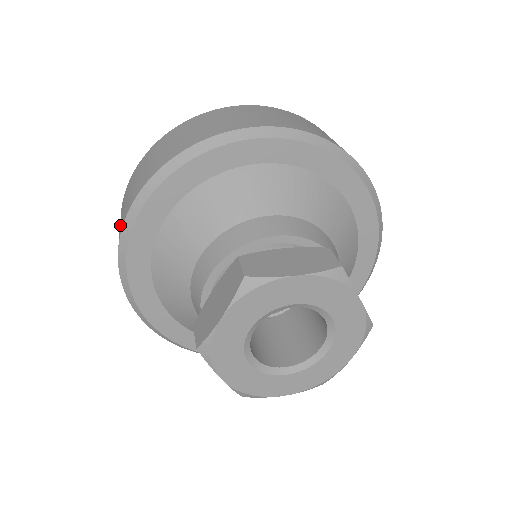
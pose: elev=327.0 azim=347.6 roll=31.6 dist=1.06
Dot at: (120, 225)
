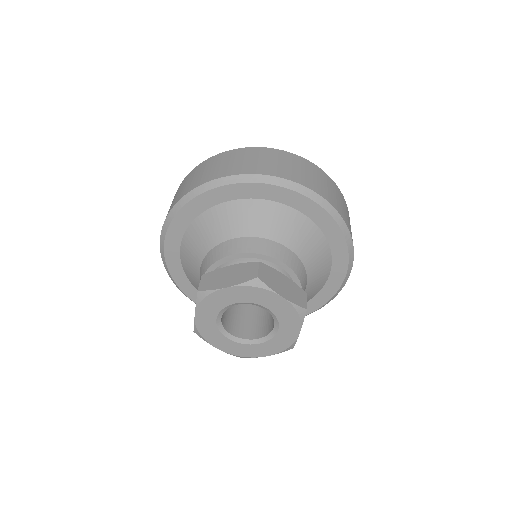
Dot at: (197, 178)
